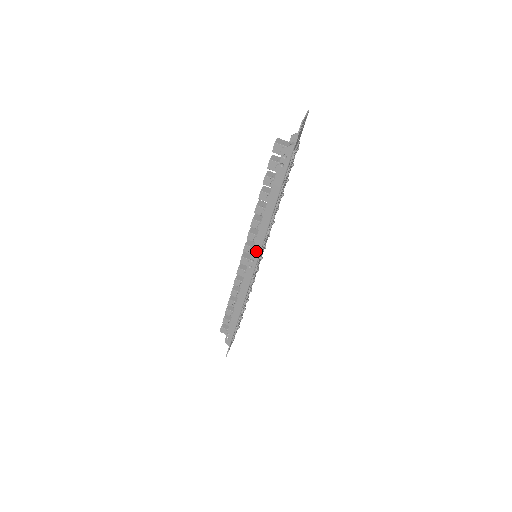
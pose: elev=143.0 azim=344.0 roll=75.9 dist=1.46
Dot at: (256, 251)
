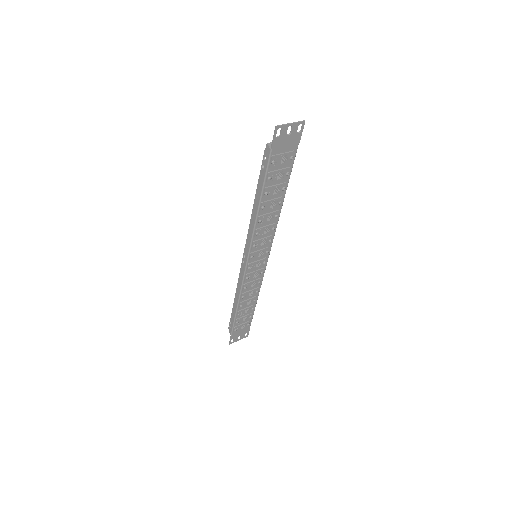
Dot at: (247, 248)
